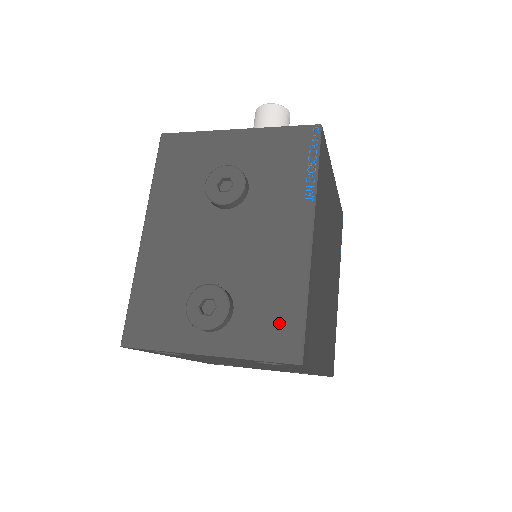
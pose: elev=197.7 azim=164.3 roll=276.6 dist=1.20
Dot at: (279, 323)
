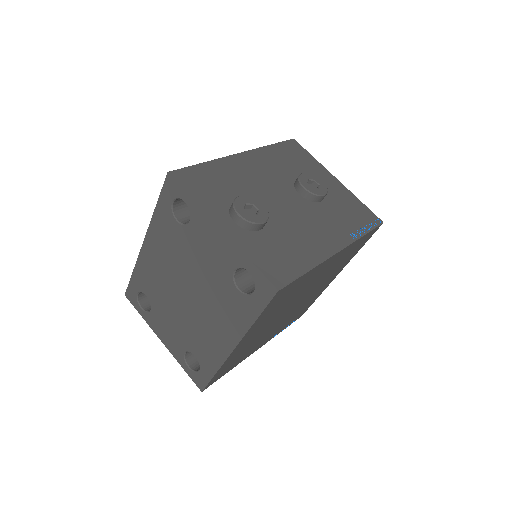
Dot at: (283, 261)
